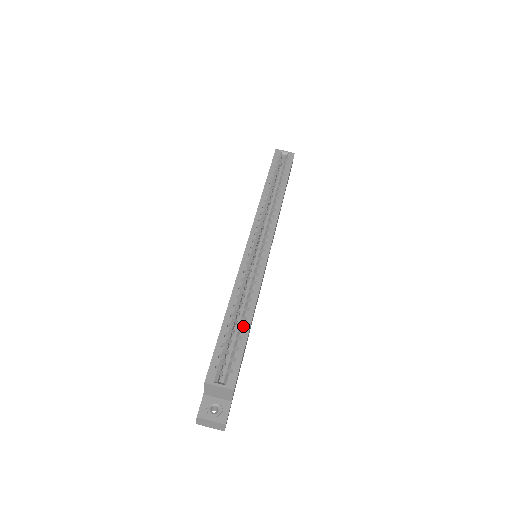
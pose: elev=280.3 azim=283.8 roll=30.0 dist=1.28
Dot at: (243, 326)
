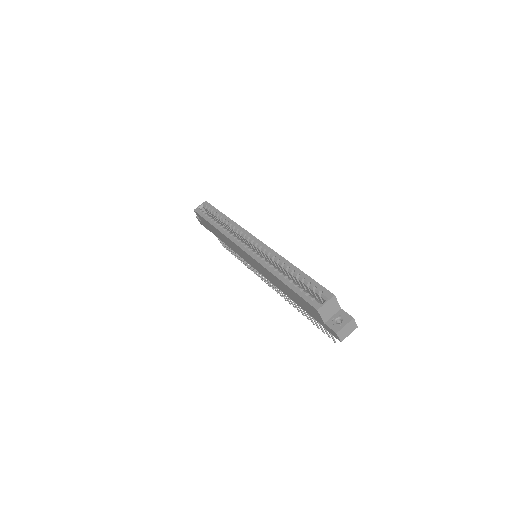
Dot at: (297, 274)
